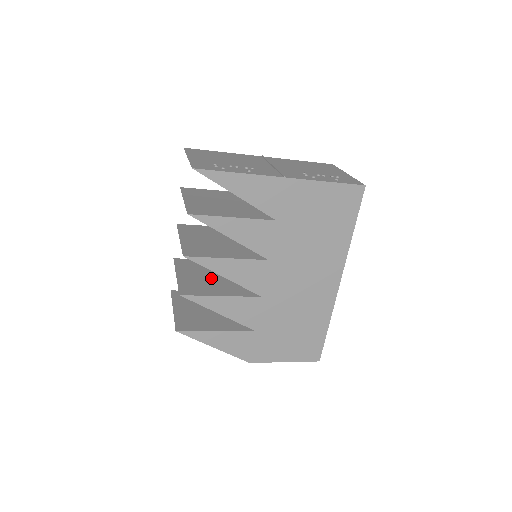
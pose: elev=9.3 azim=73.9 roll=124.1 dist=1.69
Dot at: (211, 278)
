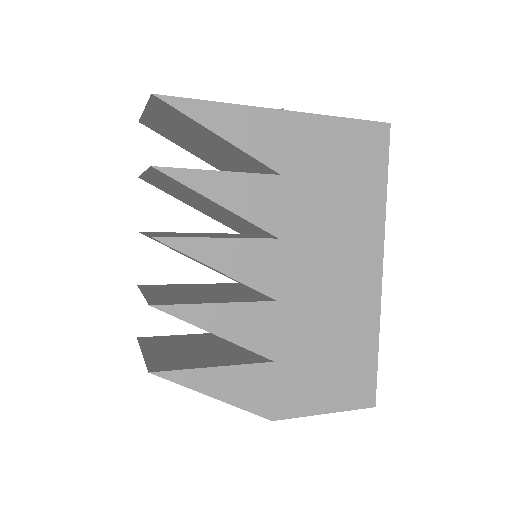
Dot at: (195, 293)
